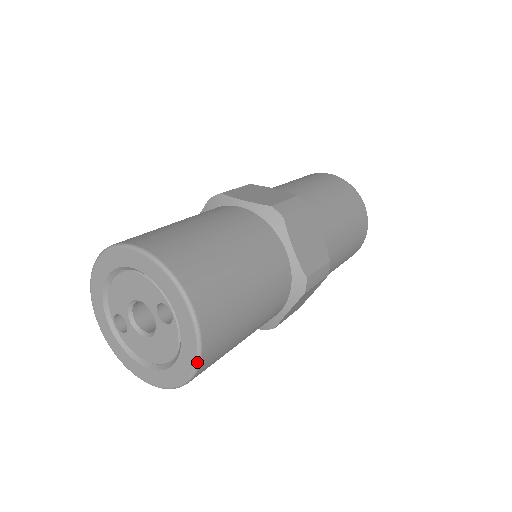
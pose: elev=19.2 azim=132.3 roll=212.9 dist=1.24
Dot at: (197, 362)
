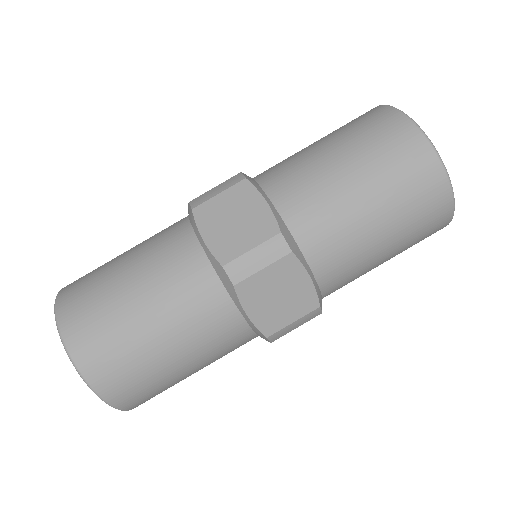
Dot at: (127, 410)
